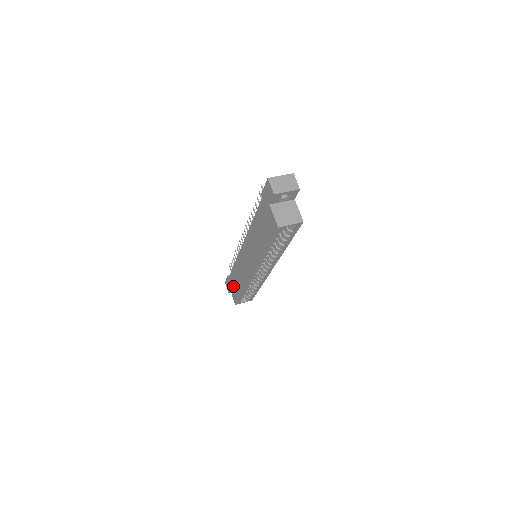
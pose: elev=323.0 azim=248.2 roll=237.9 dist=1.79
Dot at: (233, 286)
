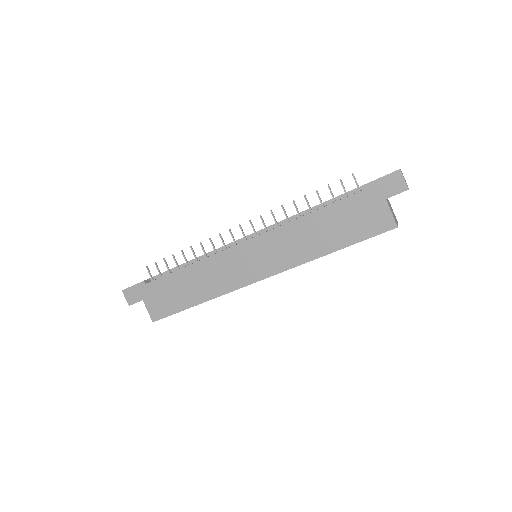
Dot at: (163, 296)
